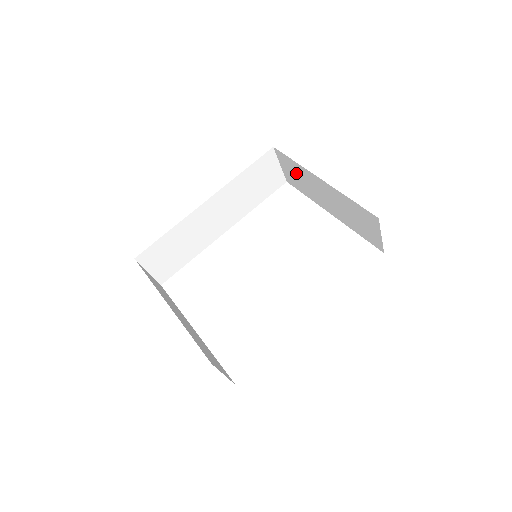
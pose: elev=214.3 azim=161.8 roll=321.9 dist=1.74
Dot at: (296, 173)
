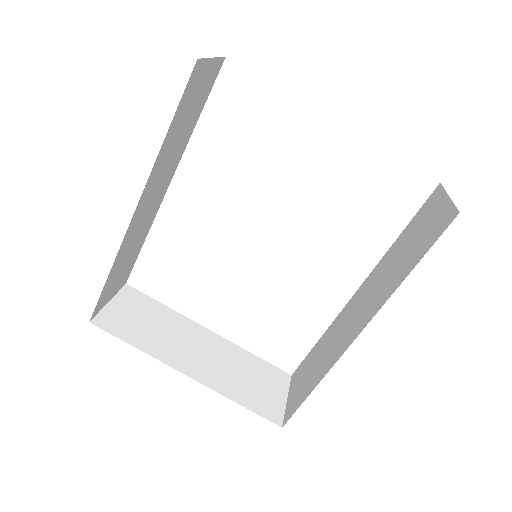
Dot at: occluded
